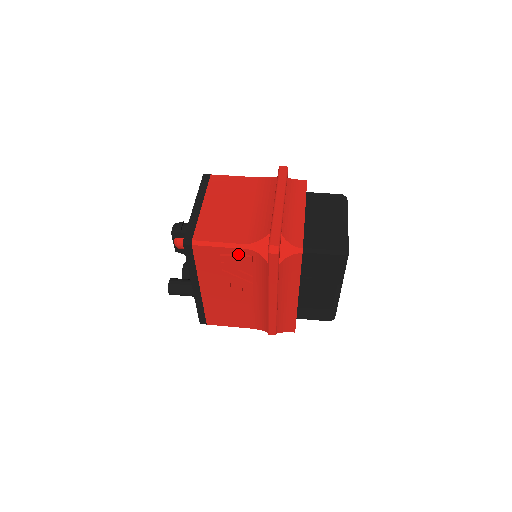
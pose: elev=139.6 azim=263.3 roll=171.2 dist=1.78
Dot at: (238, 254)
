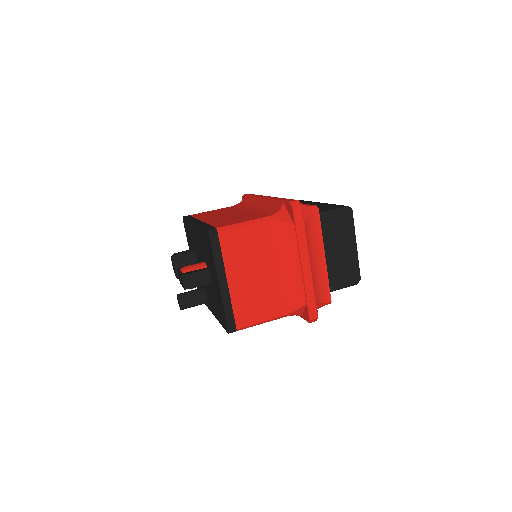
Dot at: occluded
